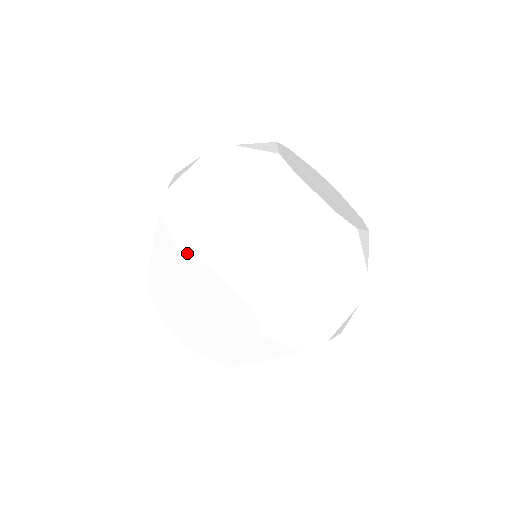
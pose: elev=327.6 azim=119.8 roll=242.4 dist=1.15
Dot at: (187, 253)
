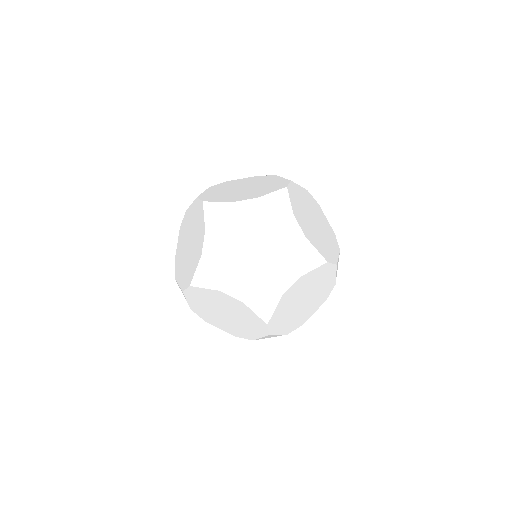
Dot at: (201, 197)
